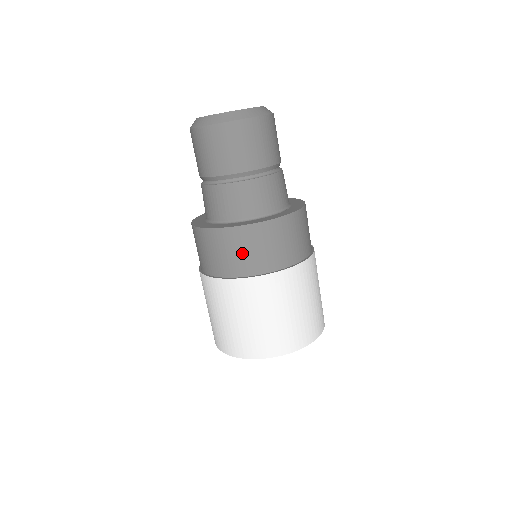
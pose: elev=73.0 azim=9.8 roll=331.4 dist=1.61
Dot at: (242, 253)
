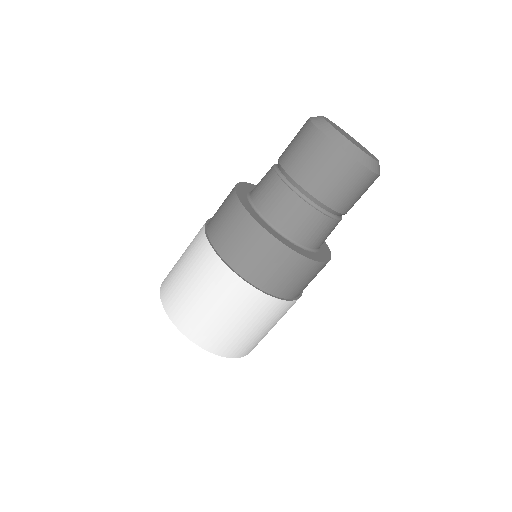
Dot at: (229, 230)
